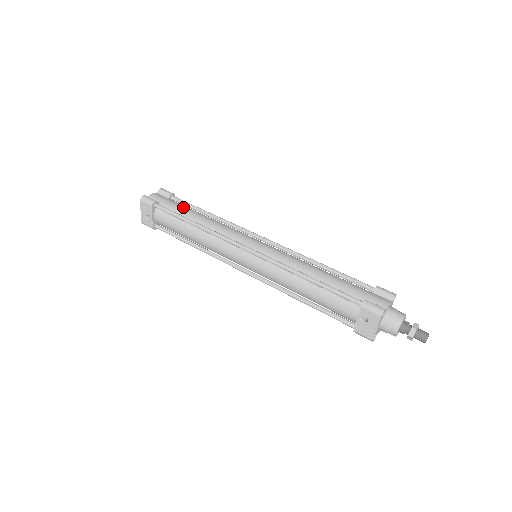
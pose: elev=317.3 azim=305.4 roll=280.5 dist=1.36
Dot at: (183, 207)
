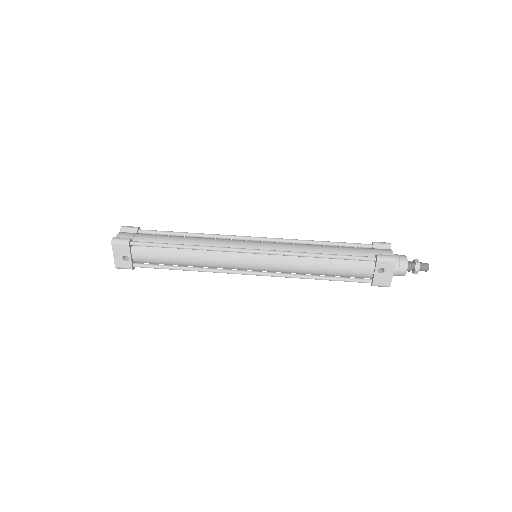
Dot at: (160, 236)
